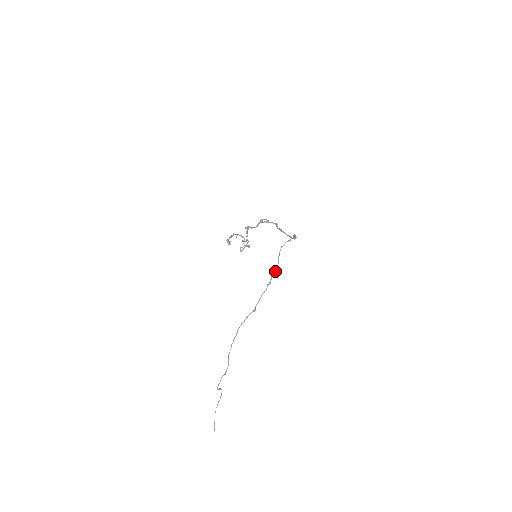
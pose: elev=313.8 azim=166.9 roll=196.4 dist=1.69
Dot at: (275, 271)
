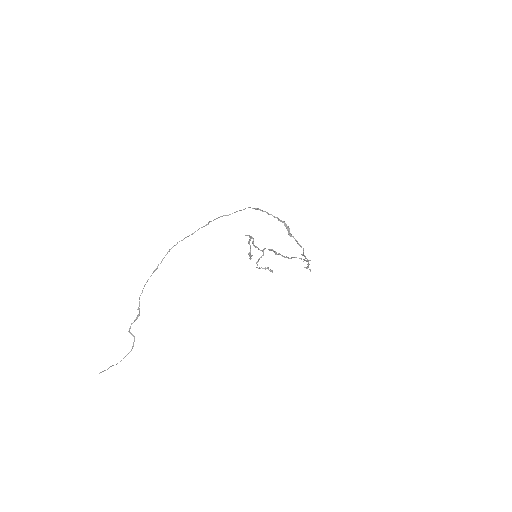
Dot at: (225, 215)
